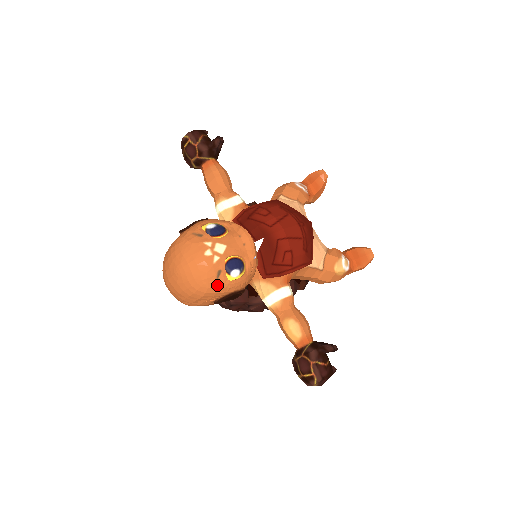
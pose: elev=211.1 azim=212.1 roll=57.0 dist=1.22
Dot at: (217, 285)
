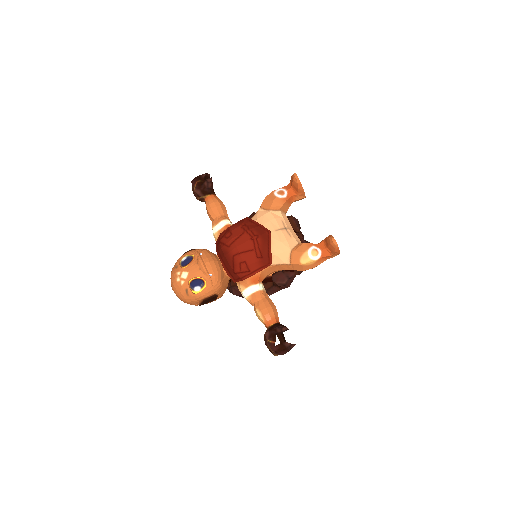
Dot at: (189, 297)
